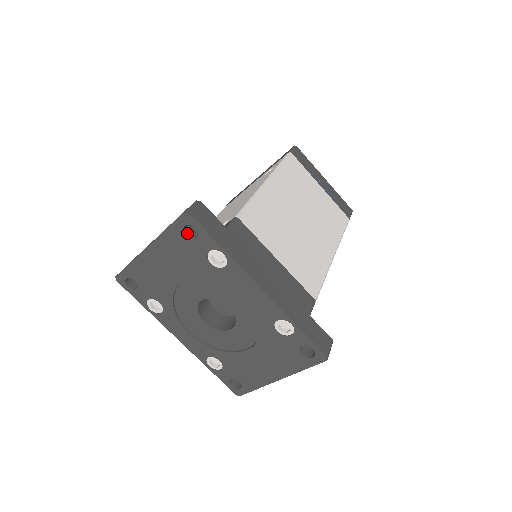
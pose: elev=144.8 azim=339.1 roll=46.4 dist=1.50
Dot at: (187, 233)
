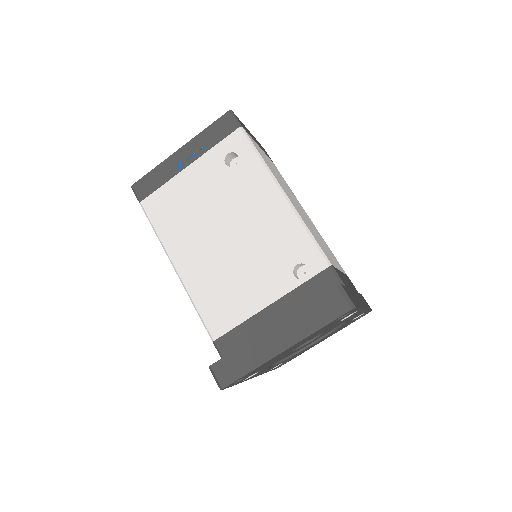
Dot at: occluded
